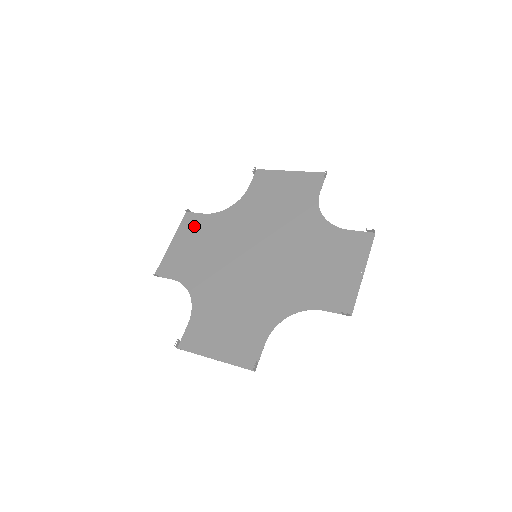
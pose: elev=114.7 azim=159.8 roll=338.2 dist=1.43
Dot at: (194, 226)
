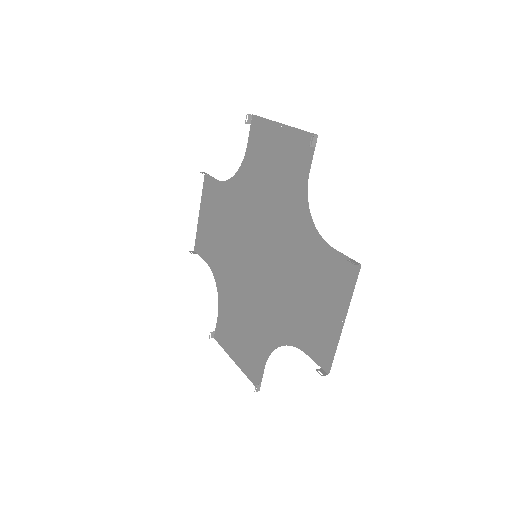
Dot at: (211, 196)
